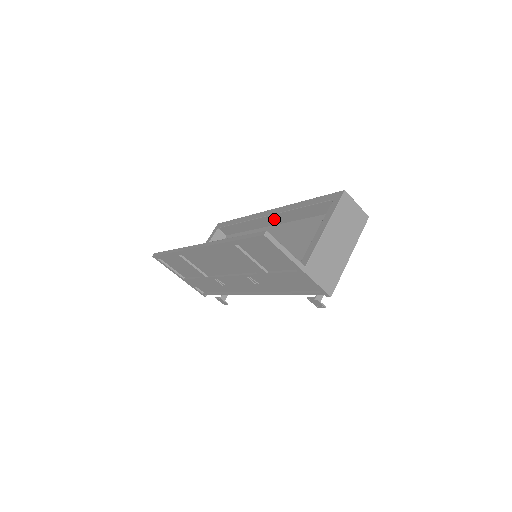
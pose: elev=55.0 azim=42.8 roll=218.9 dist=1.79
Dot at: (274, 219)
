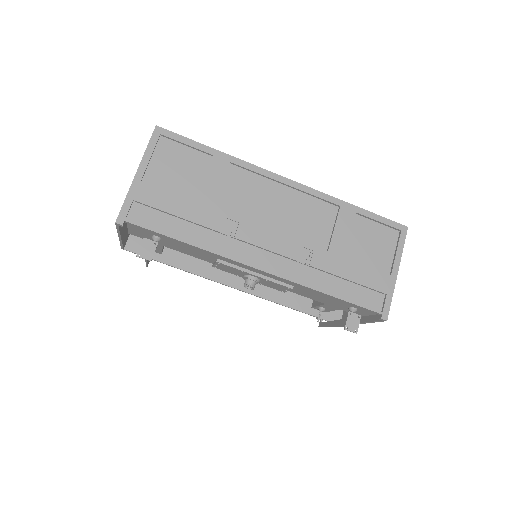
Dot at: occluded
